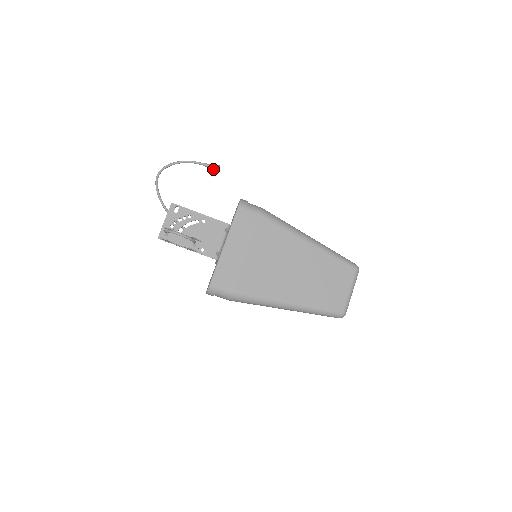
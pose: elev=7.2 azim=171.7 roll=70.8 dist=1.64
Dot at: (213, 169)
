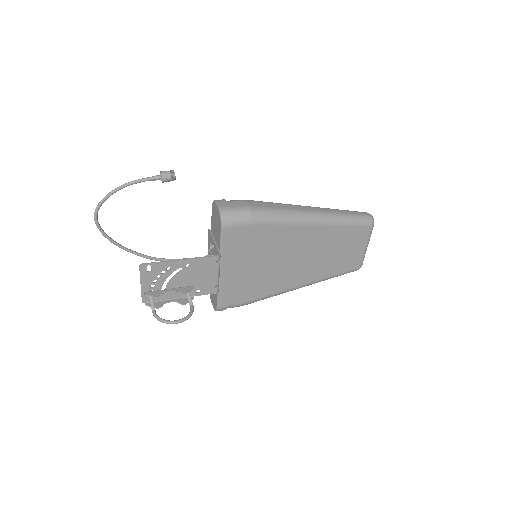
Dot at: (166, 181)
